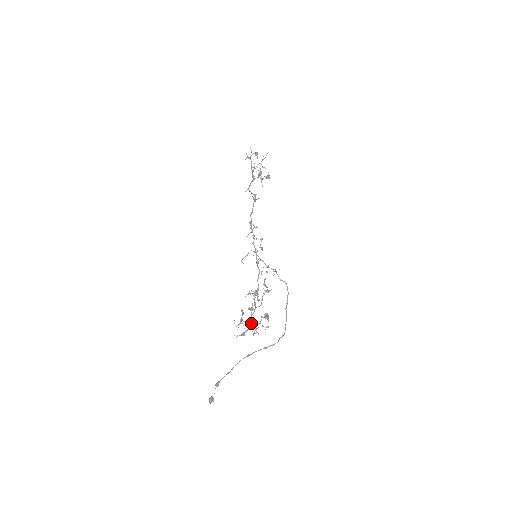
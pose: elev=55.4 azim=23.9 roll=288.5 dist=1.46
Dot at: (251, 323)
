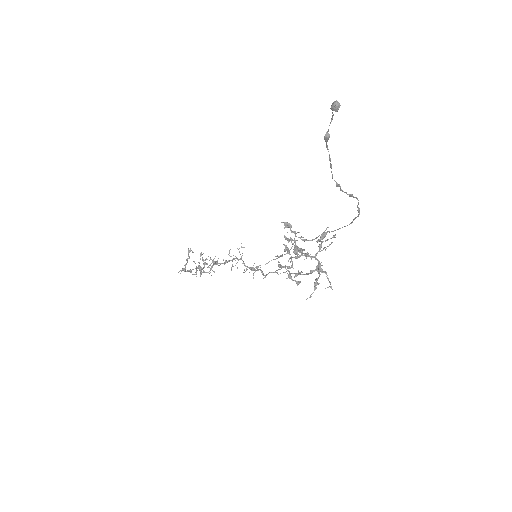
Dot at: (312, 256)
